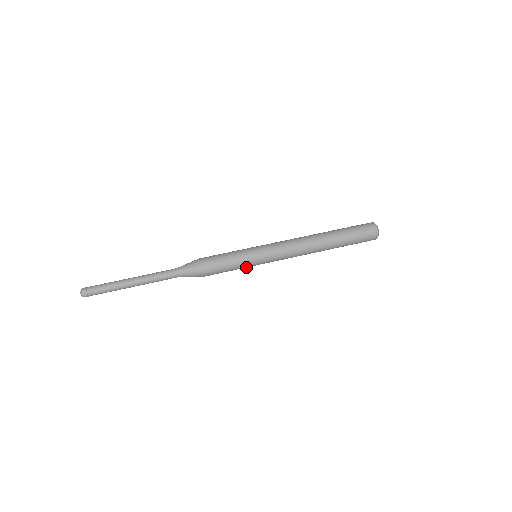
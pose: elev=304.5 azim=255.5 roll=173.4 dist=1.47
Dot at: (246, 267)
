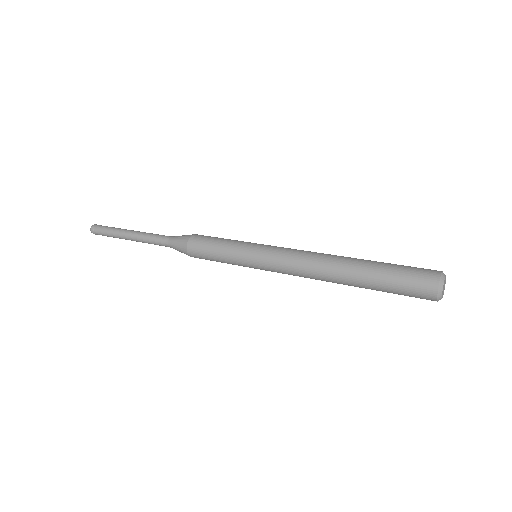
Dot at: (238, 264)
